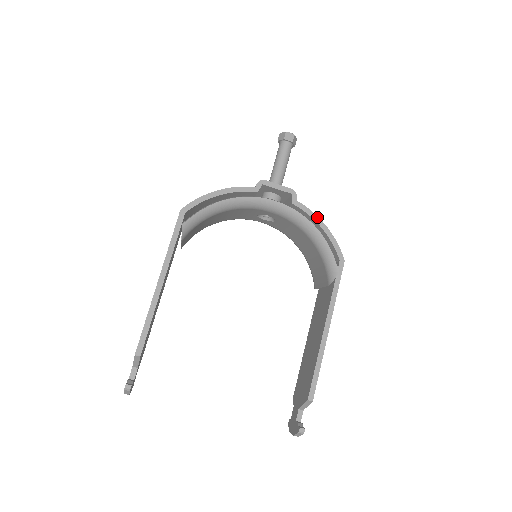
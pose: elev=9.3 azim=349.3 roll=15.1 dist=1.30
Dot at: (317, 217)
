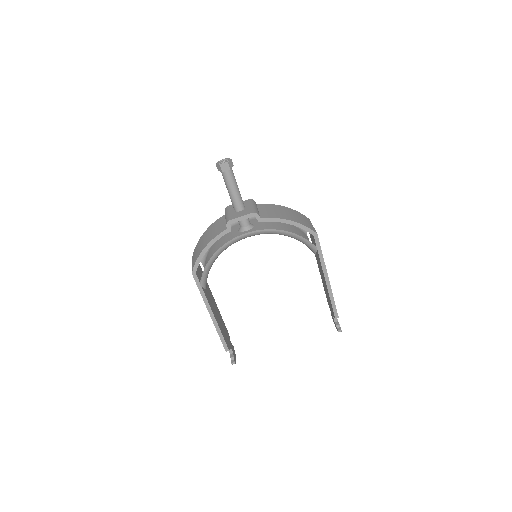
Dot at: (282, 219)
